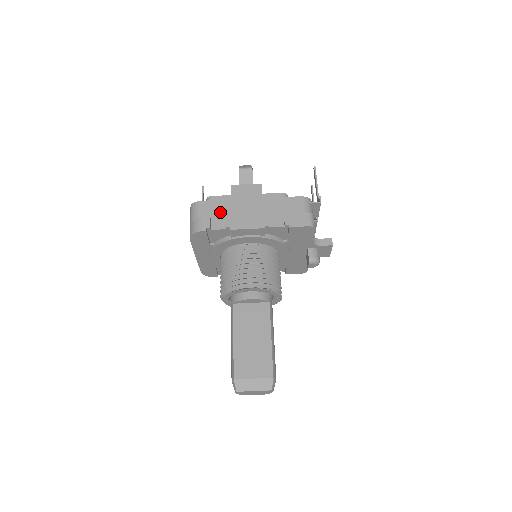
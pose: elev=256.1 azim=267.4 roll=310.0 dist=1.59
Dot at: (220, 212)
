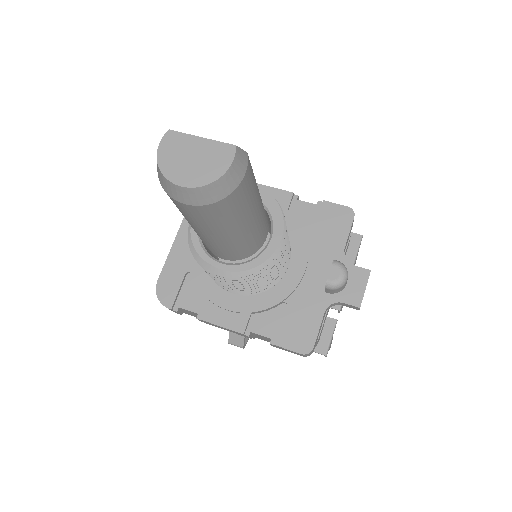
Dot at: occluded
